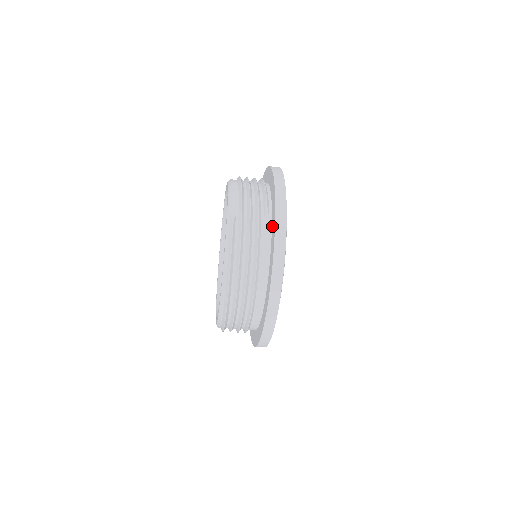
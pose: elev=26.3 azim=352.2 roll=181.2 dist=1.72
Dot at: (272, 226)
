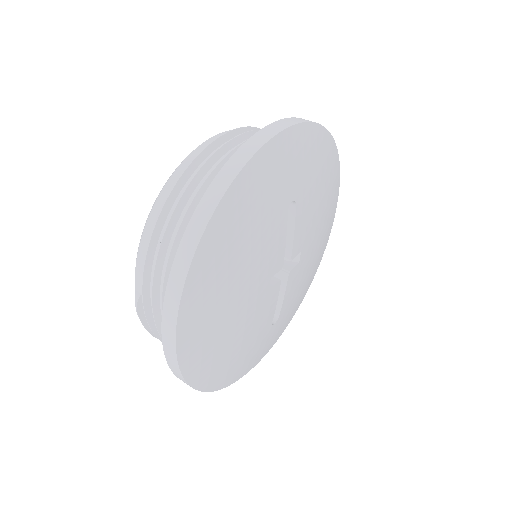
Dot at: occluded
